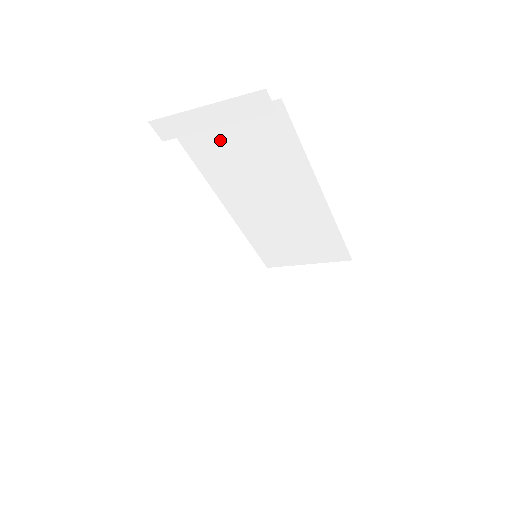
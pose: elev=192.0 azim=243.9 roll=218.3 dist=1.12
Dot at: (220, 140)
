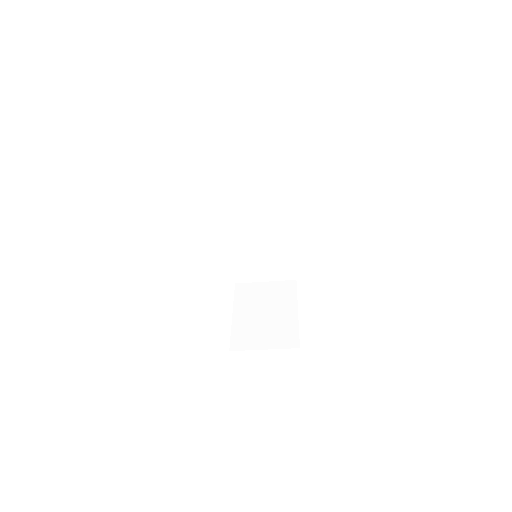
Dot at: (241, 183)
